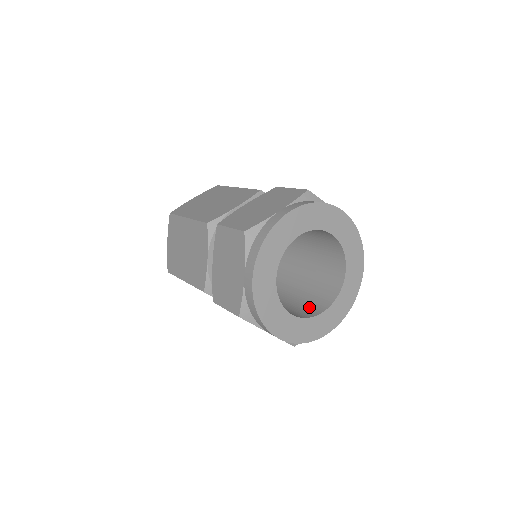
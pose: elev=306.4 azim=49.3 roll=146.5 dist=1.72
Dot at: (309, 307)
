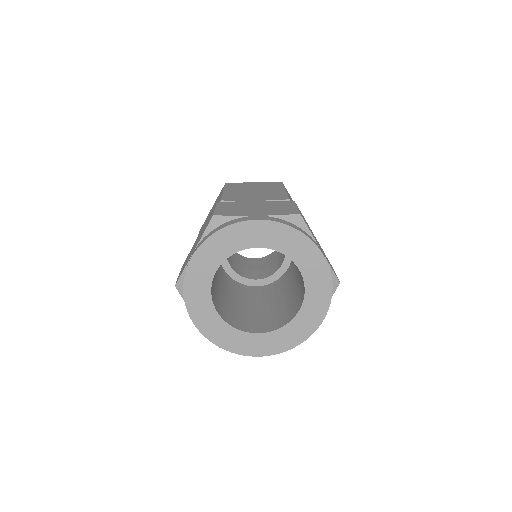
Dot at: (252, 323)
